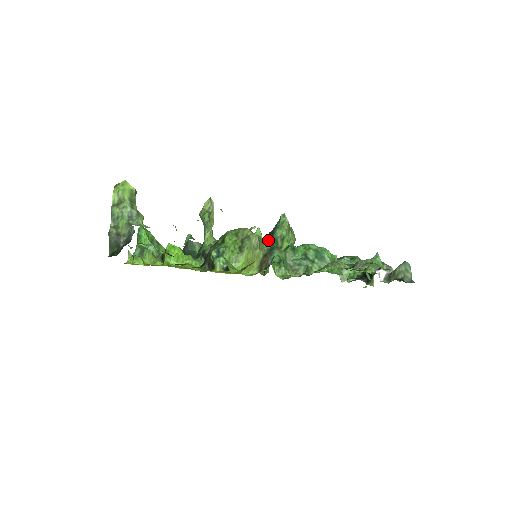
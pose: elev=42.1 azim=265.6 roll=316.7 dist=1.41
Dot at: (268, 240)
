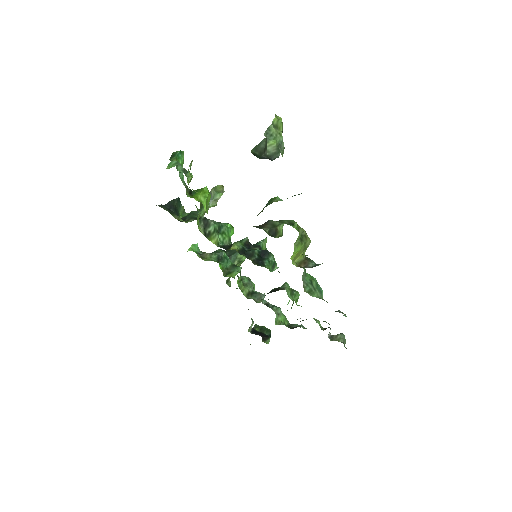
Dot at: occluded
